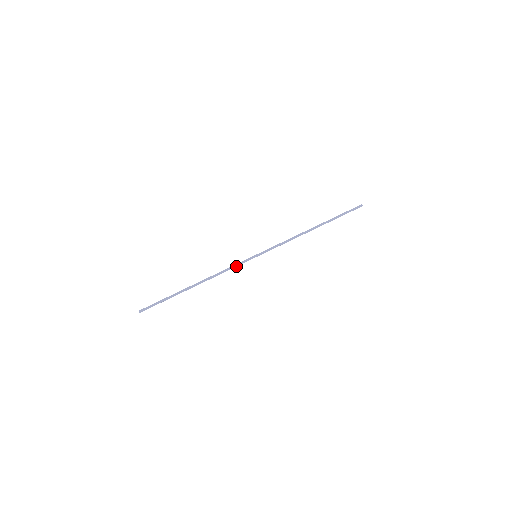
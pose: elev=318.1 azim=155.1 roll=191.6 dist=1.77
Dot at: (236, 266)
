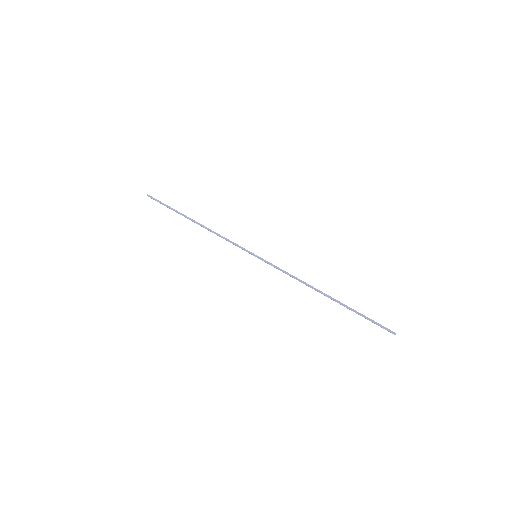
Dot at: (234, 244)
